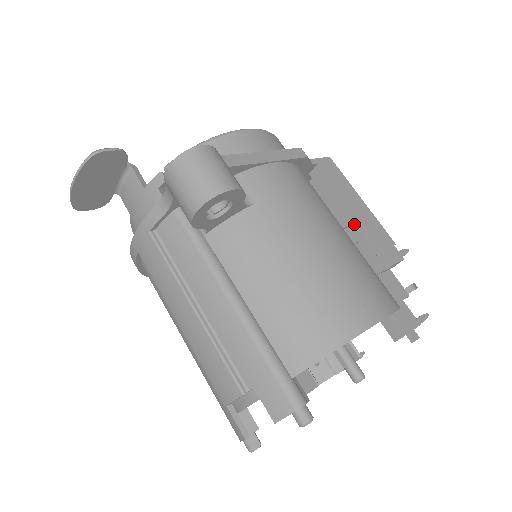
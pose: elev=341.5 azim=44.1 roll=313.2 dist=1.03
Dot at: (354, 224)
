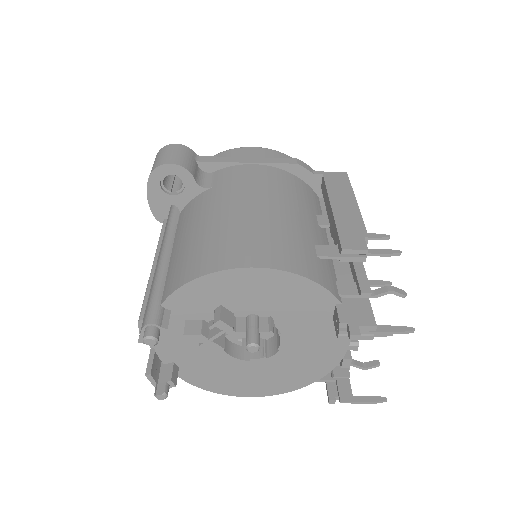
Dot at: (331, 220)
